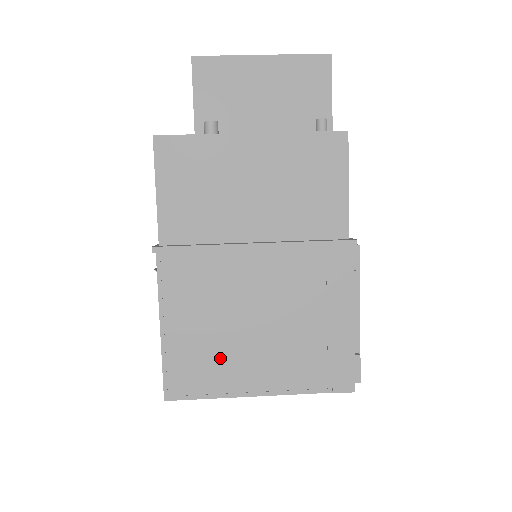
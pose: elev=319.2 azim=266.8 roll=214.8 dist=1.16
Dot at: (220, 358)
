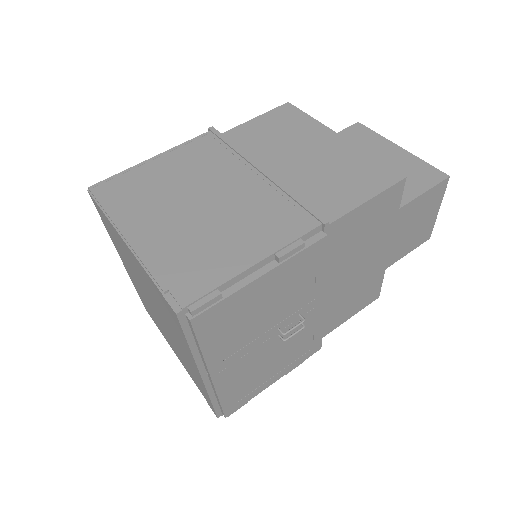
Dot at: (148, 199)
